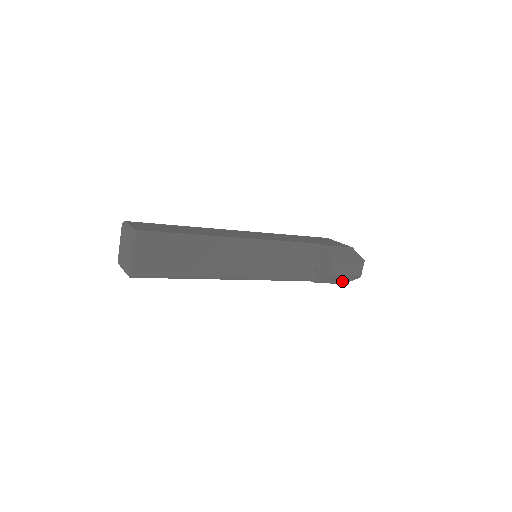
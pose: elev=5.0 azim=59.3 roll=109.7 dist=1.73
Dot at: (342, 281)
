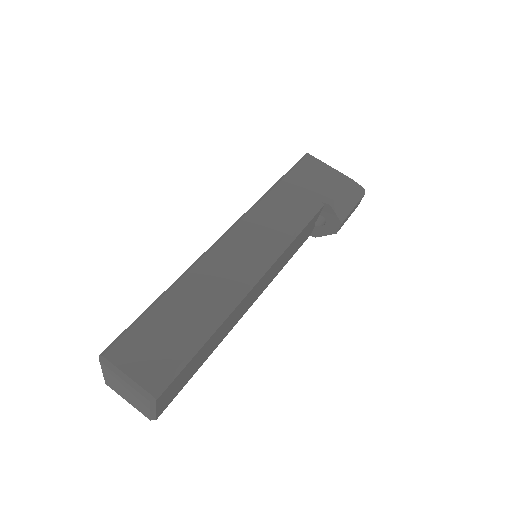
Dot at: occluded
